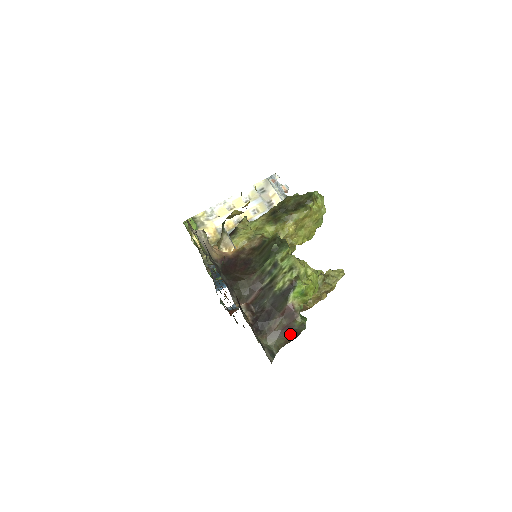
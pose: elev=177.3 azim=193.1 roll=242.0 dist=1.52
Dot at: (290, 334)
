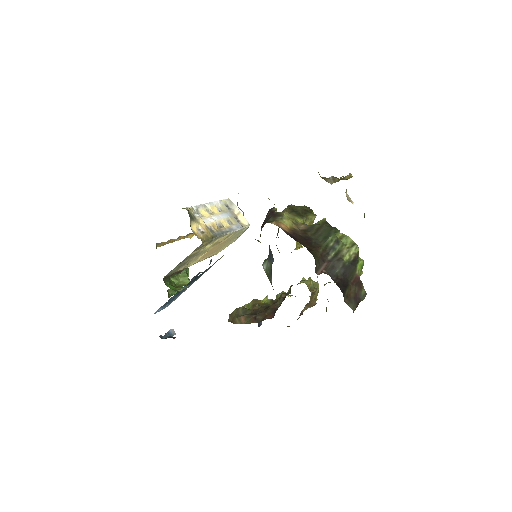
Dot at: (357, 303)
